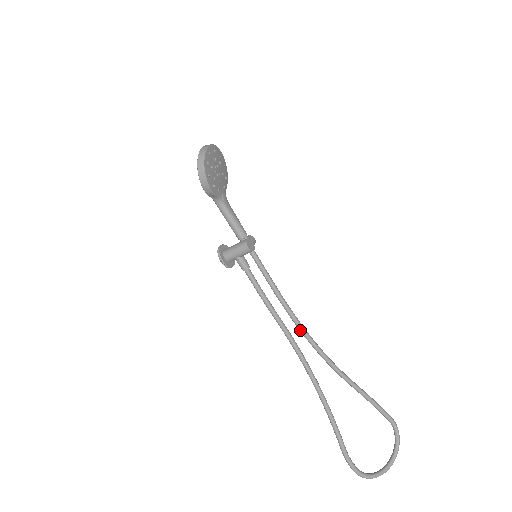
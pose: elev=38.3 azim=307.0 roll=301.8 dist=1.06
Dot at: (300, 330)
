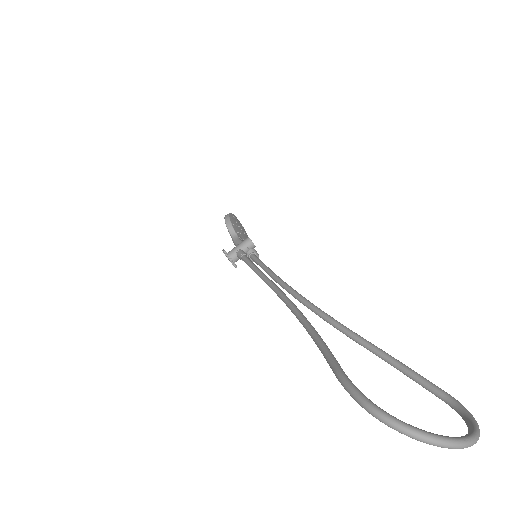
Dot at: (289, 290)
